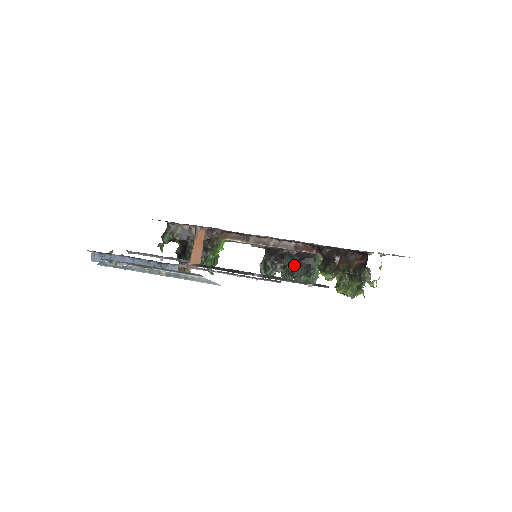
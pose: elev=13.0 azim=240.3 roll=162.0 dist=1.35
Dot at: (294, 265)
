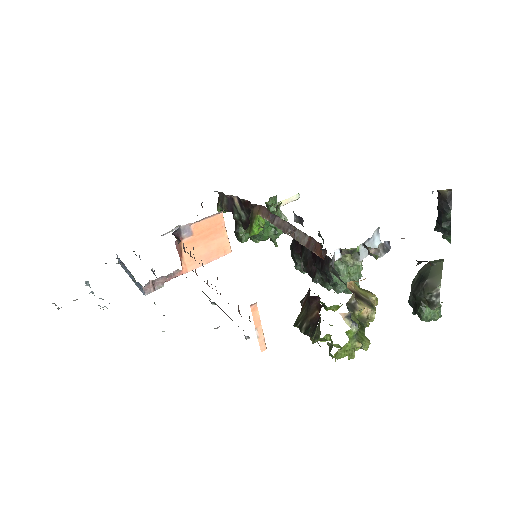
Dot at: (311, 268)
